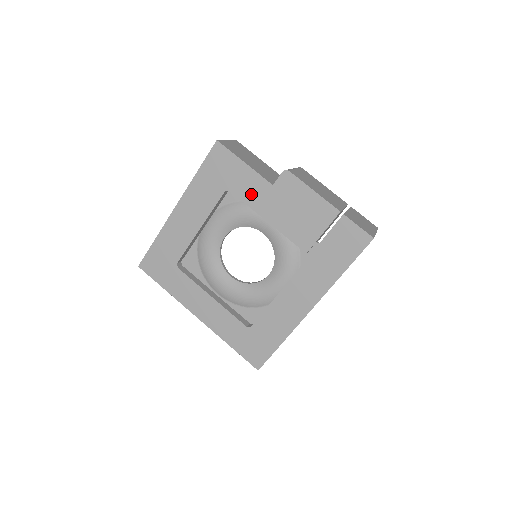
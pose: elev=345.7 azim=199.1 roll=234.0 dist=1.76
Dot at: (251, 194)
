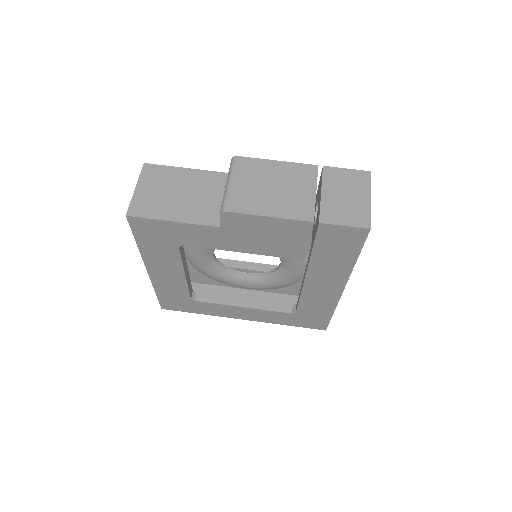
Dot at: (206, 240)
